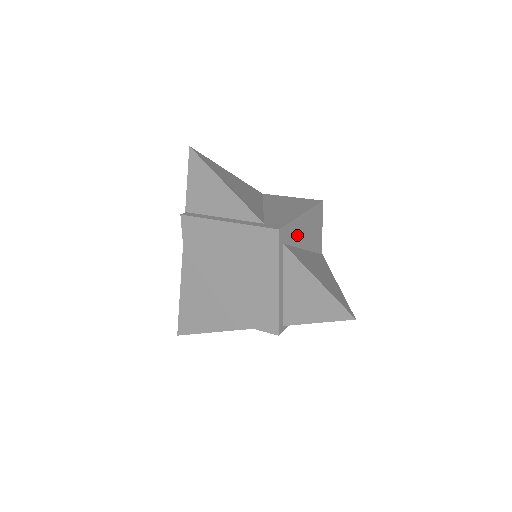
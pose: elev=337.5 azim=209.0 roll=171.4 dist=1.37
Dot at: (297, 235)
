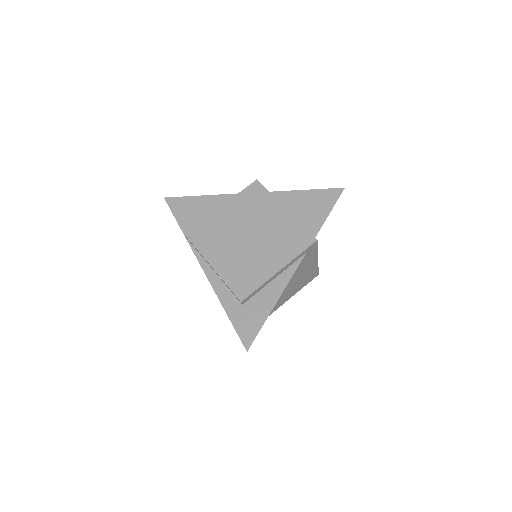
Dot at: occluded
